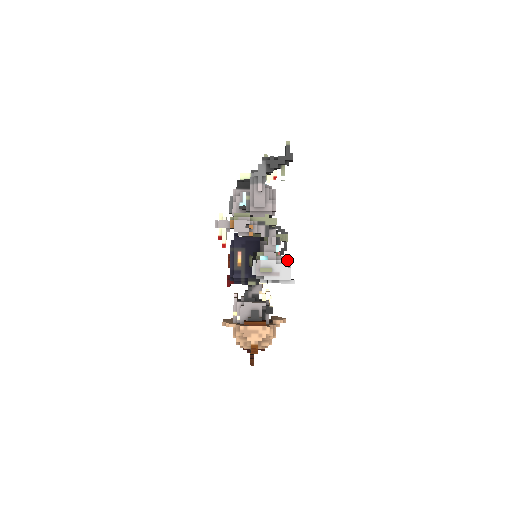
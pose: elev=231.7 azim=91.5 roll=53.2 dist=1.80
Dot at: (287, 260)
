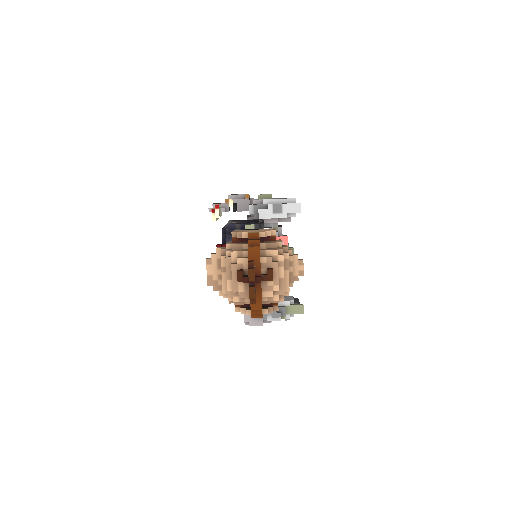
Dot at: occluded
